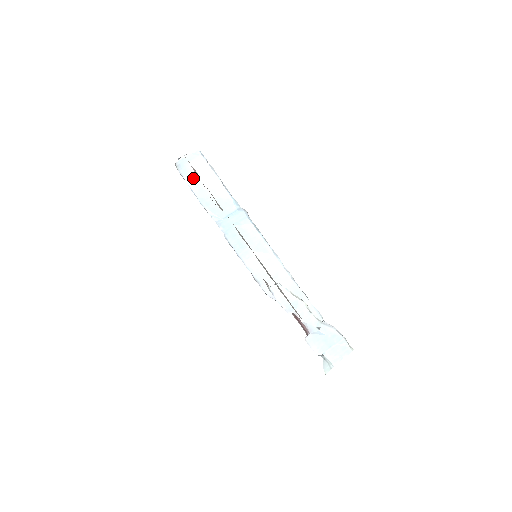
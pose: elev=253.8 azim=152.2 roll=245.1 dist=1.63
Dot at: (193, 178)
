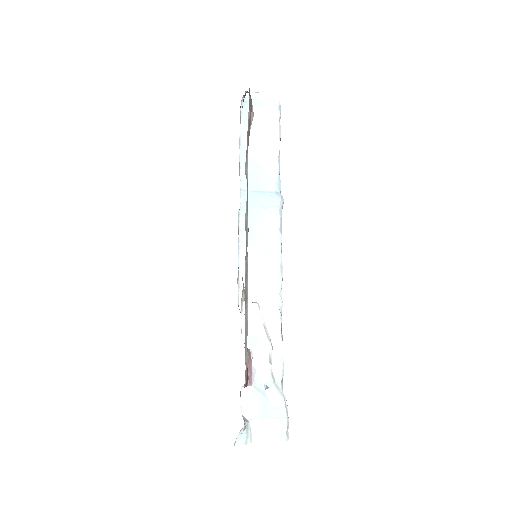
Dot at: (251, 126)
